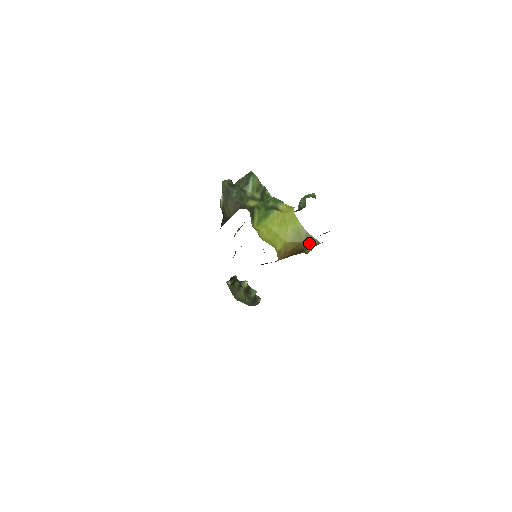
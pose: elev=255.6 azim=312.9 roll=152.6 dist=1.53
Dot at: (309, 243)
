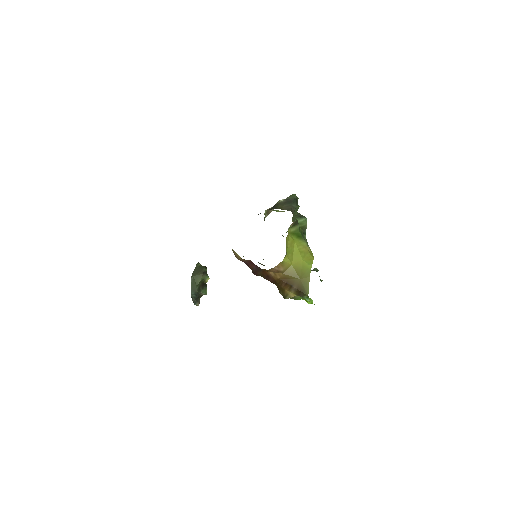
Dot at: (302, 285)
